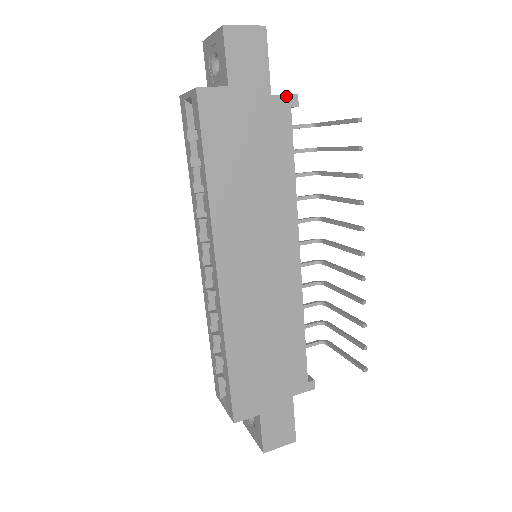
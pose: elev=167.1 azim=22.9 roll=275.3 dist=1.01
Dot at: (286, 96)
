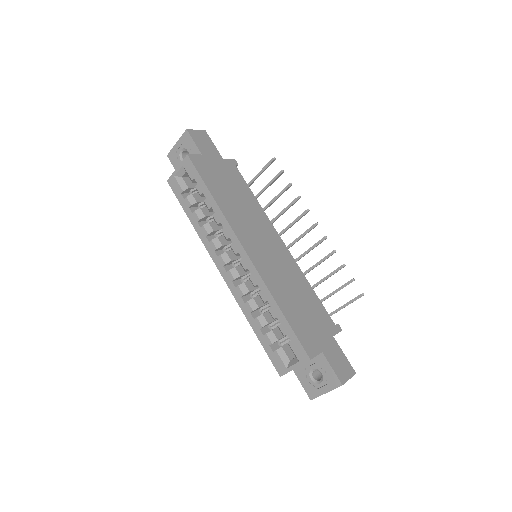
Dot at: (230, 160)
